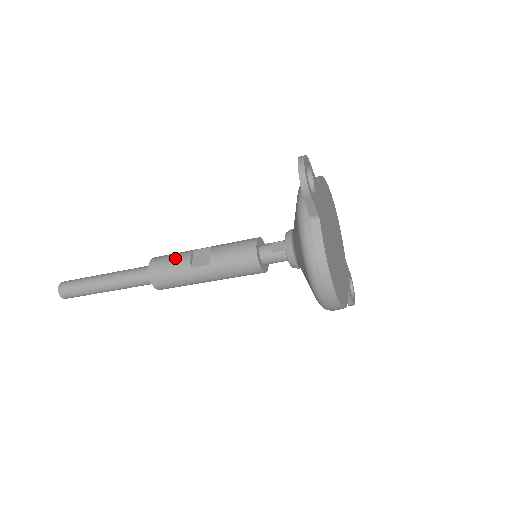
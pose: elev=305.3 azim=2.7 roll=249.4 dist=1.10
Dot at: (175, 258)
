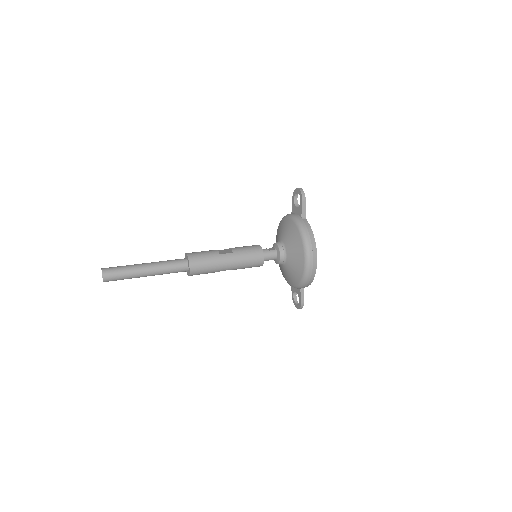
Dot at: (206, 251)
